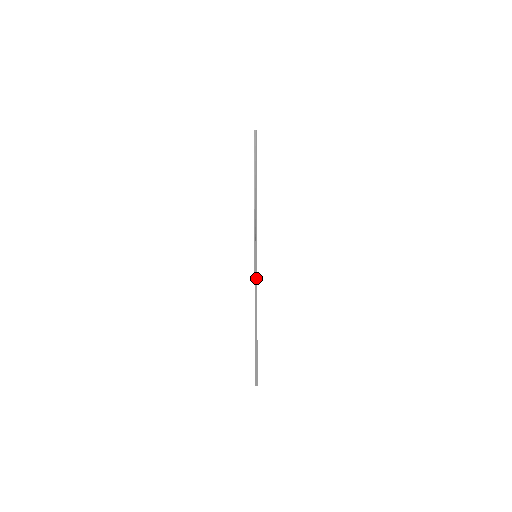
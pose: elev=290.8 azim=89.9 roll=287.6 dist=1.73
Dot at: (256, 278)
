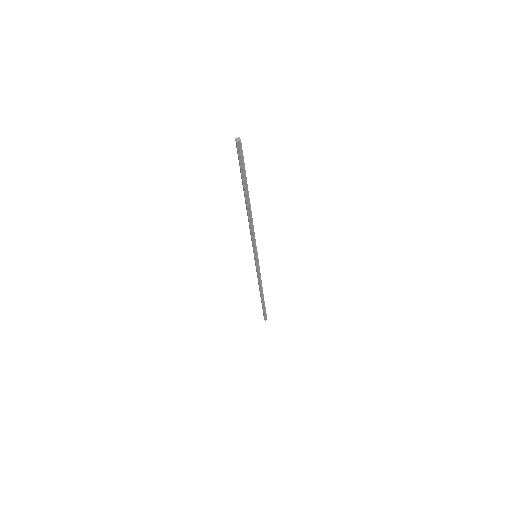
Dot at: (259, 271)
